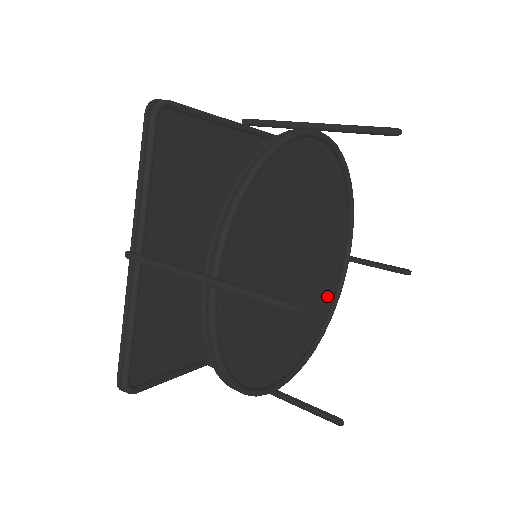
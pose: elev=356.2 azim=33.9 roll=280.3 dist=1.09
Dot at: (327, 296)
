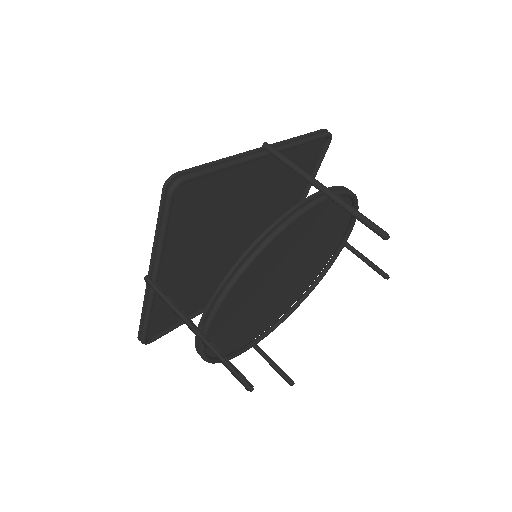
Dot at: (234, 344)
